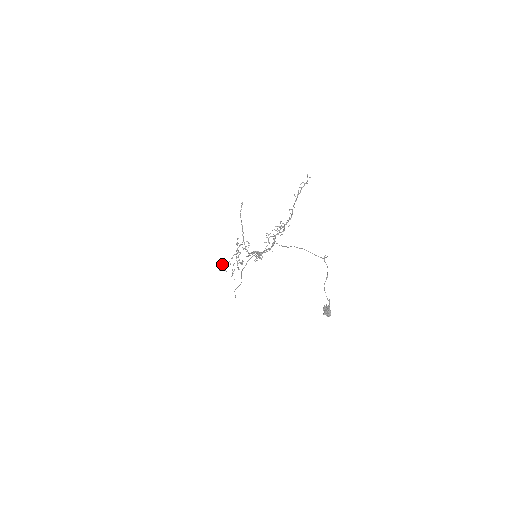
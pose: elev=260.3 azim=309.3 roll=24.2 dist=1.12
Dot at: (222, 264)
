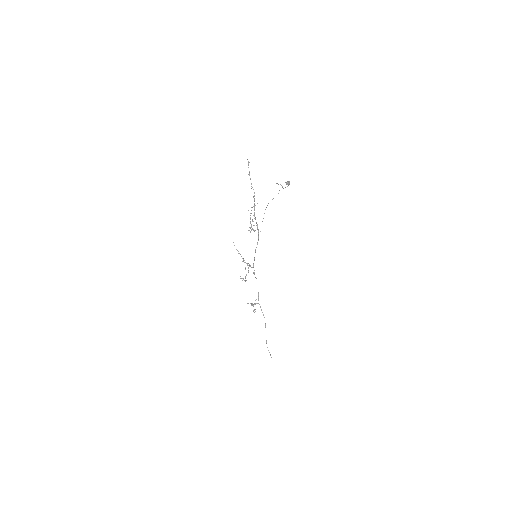
Dot at: occluded
